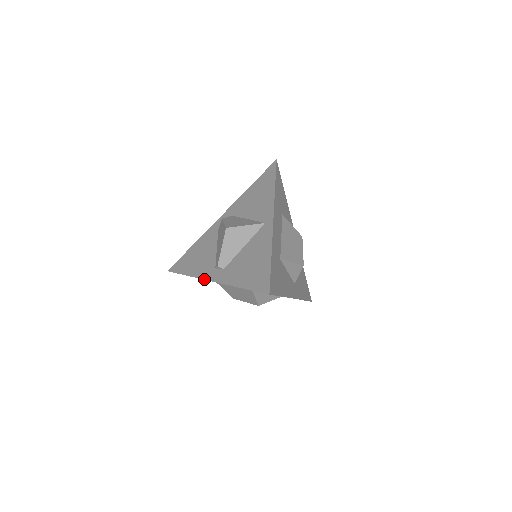
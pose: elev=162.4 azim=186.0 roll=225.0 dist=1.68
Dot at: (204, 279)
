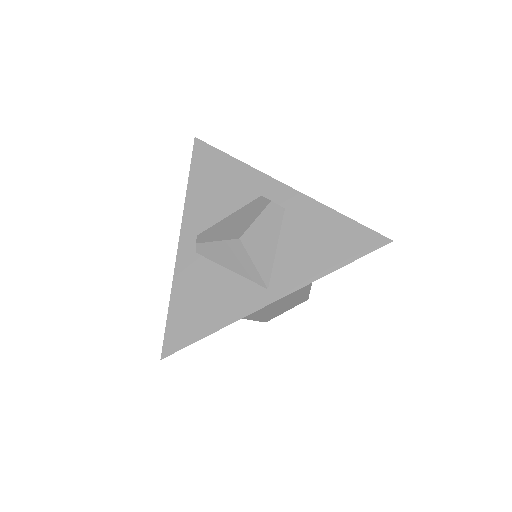
Dot at: (181, 225)
